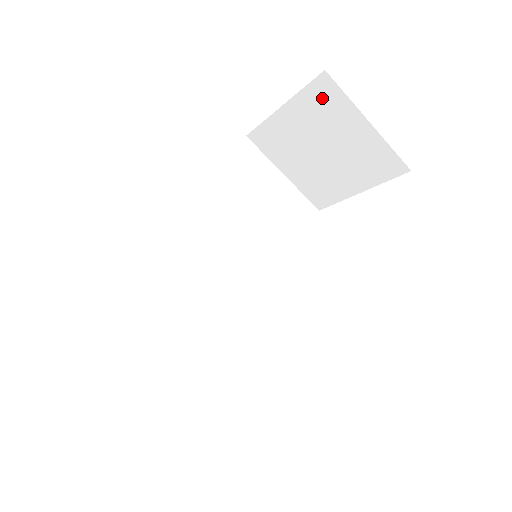
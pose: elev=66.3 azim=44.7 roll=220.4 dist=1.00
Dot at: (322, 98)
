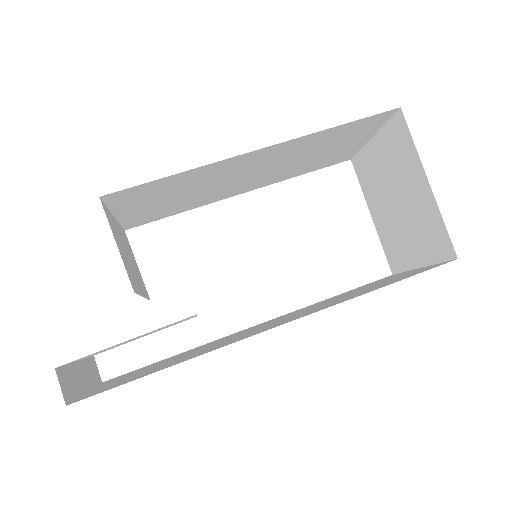
Dot at: (437, 237)
